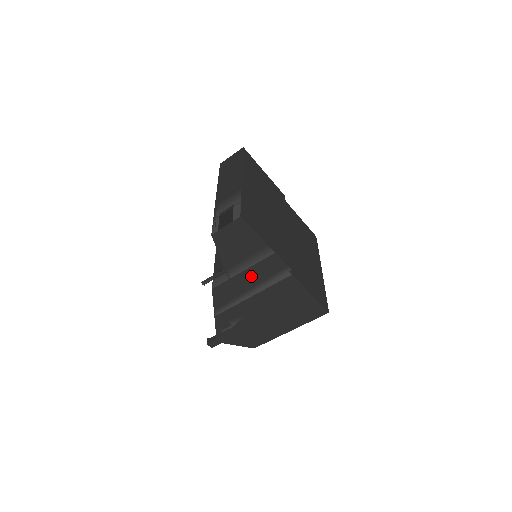
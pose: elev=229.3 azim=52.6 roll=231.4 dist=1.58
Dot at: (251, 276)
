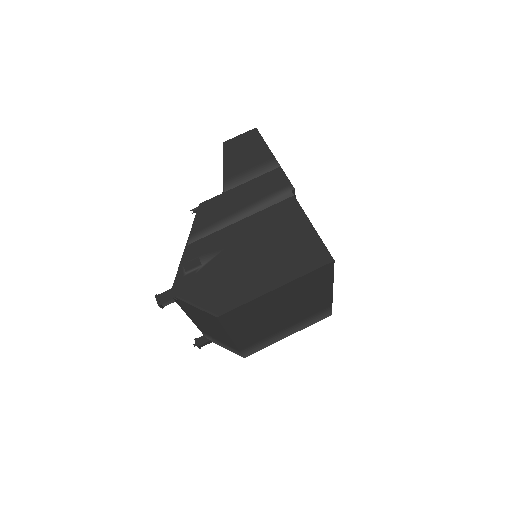
Dot at: (248, 192)
